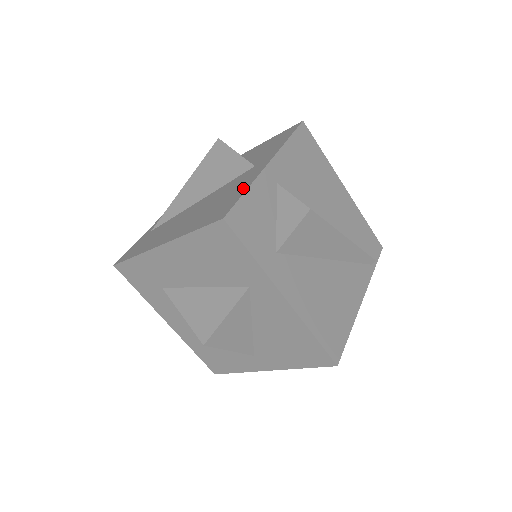
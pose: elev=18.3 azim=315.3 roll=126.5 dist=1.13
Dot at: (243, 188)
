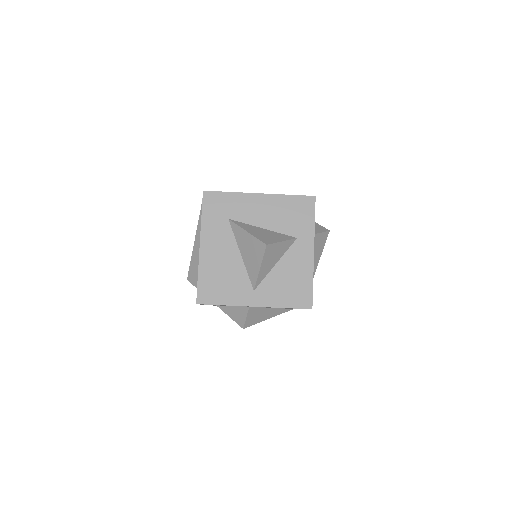
Dot at: occluded
